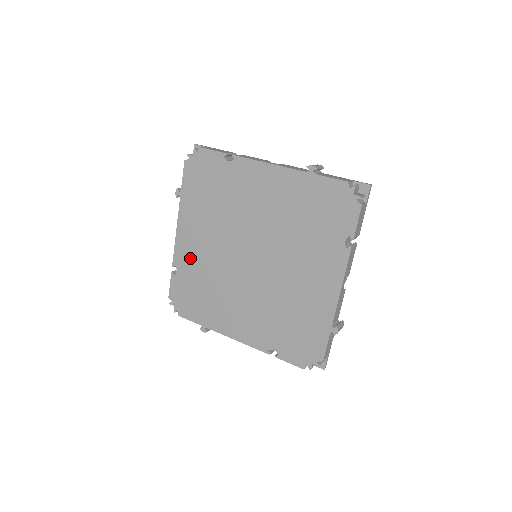
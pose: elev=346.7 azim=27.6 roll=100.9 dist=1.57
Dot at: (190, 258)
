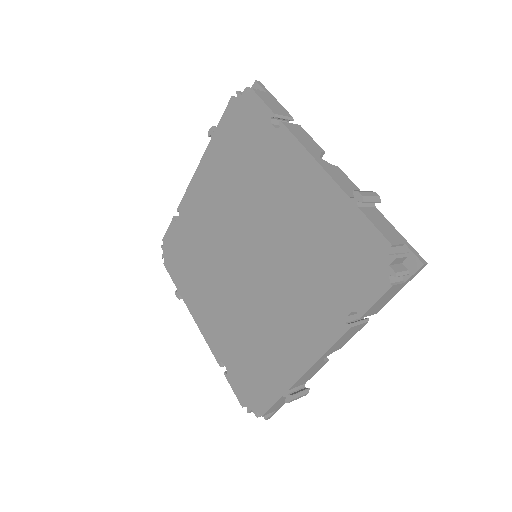
Dot at: (194, 213)
